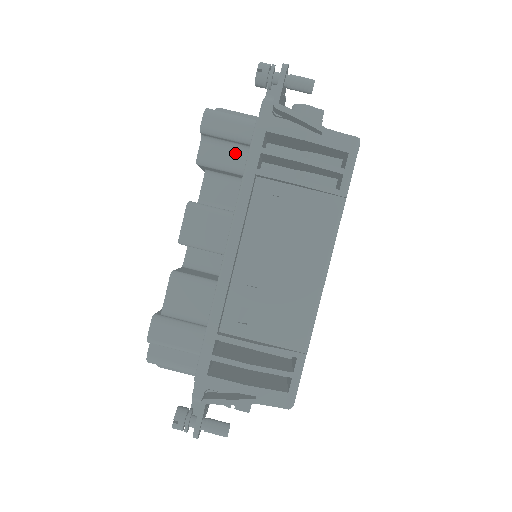
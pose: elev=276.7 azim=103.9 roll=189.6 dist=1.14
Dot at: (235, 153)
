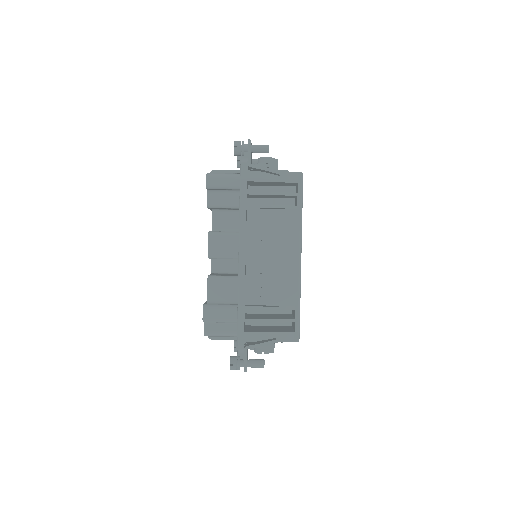
Dot at: (230, 196)
